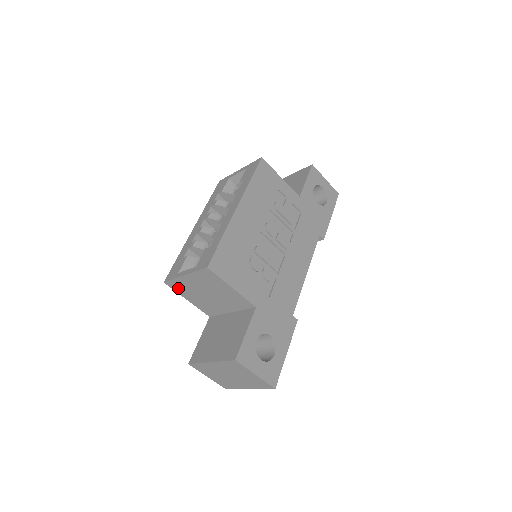
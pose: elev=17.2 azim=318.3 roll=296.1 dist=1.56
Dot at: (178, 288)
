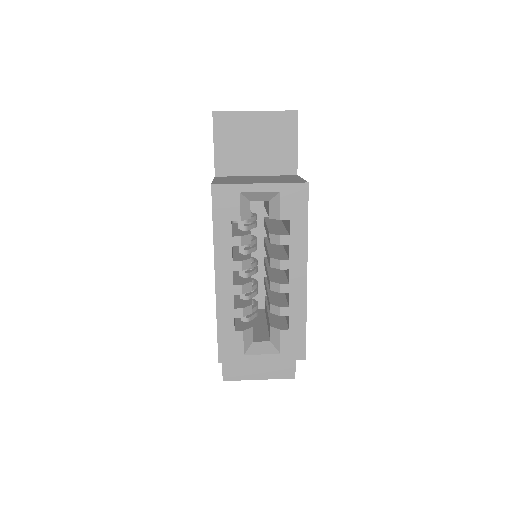
Dot at: occluded
